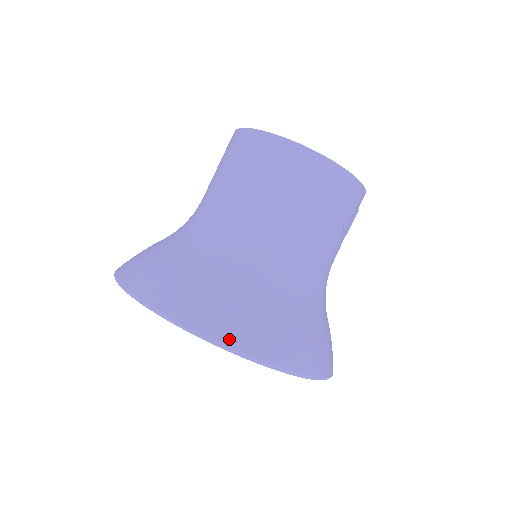
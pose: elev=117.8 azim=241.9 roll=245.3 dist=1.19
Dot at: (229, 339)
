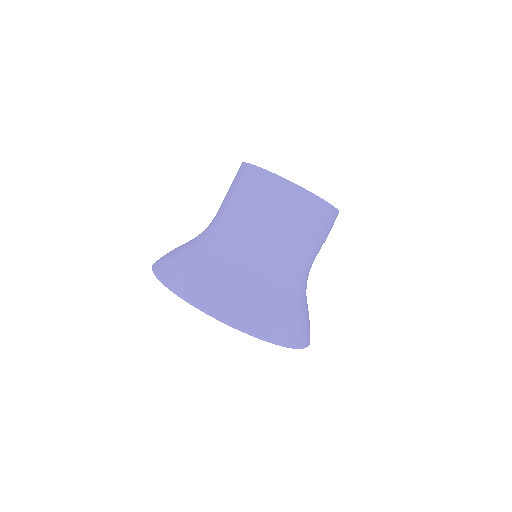
Dot at: (253, 328)
